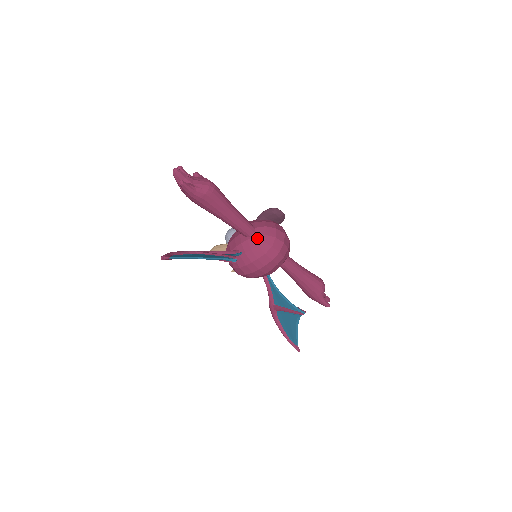
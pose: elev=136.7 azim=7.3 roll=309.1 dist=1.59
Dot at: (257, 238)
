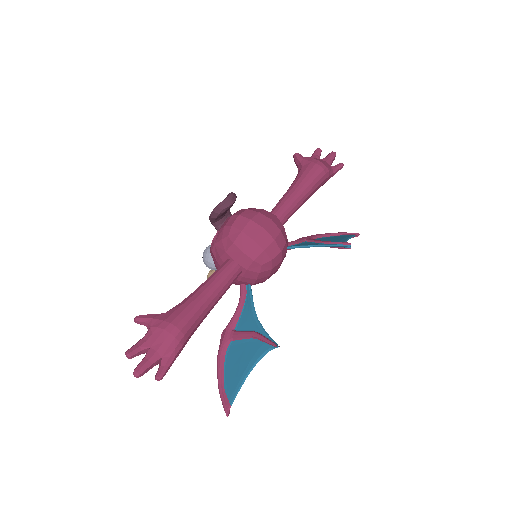
Dot at: (250, 270)
